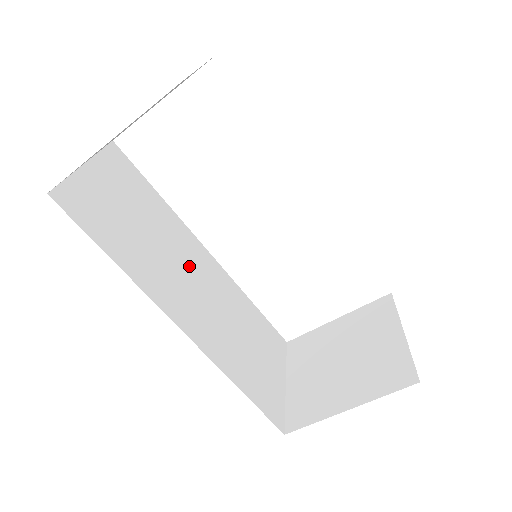
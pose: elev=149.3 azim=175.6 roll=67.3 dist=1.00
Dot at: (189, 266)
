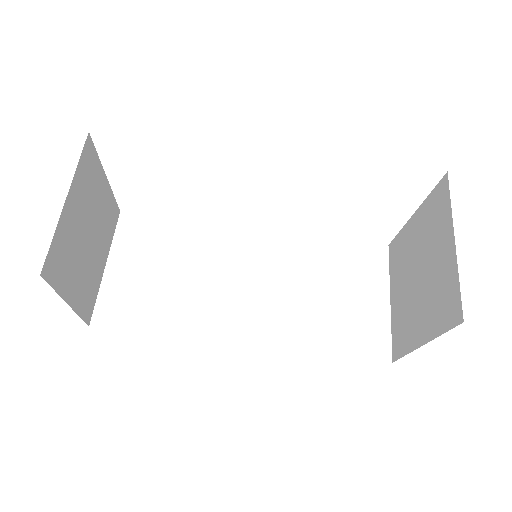
Dot at: (233, 269)
